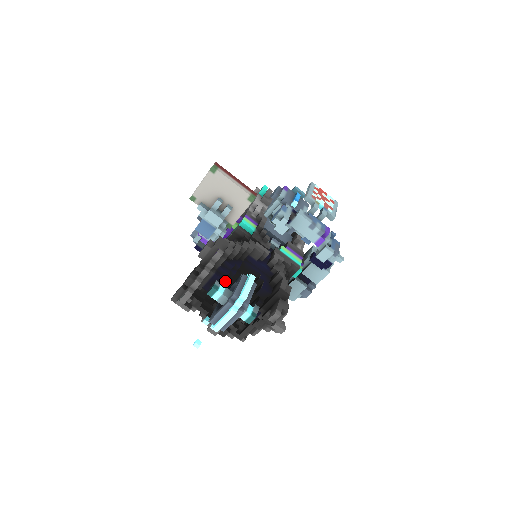
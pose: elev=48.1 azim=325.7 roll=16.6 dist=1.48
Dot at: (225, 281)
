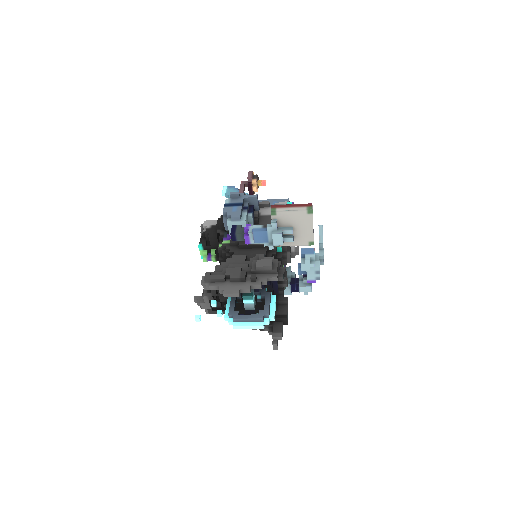
Dot at: occluded
